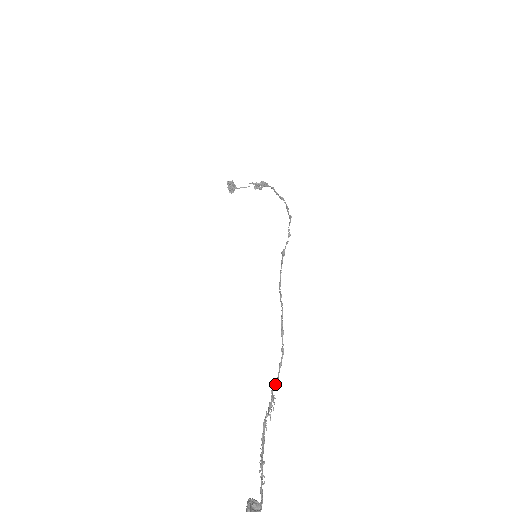
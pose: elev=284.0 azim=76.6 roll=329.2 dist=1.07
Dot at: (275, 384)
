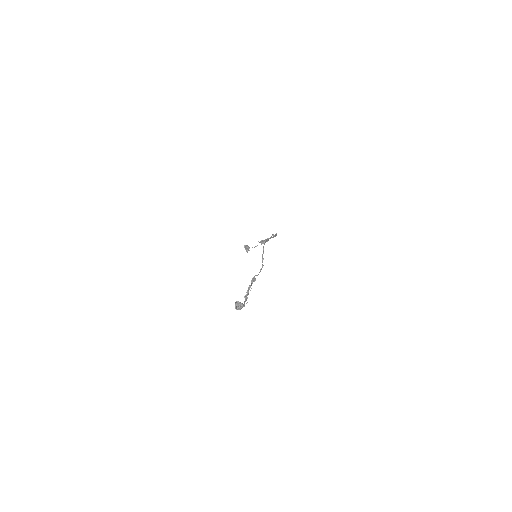
Dot at: (257, 275)
